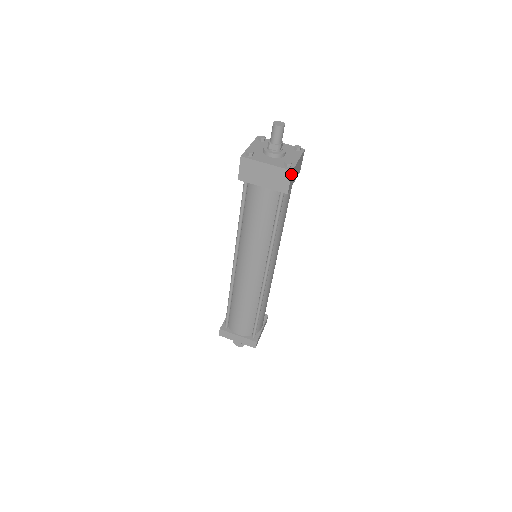
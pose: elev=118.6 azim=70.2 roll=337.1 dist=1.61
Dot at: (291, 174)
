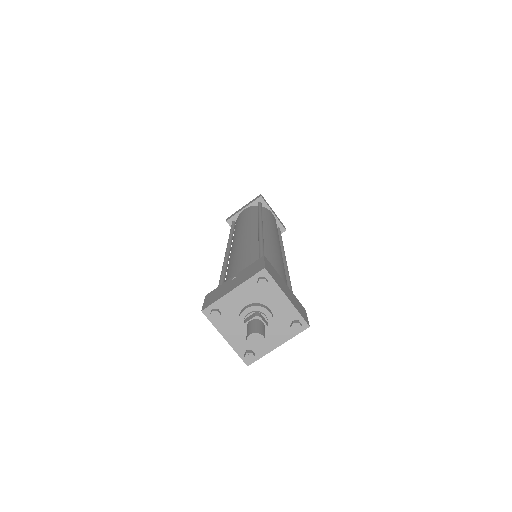
Dot at: (308, 325)
